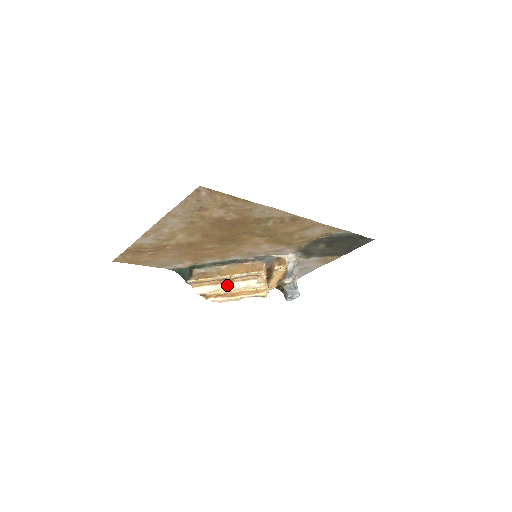
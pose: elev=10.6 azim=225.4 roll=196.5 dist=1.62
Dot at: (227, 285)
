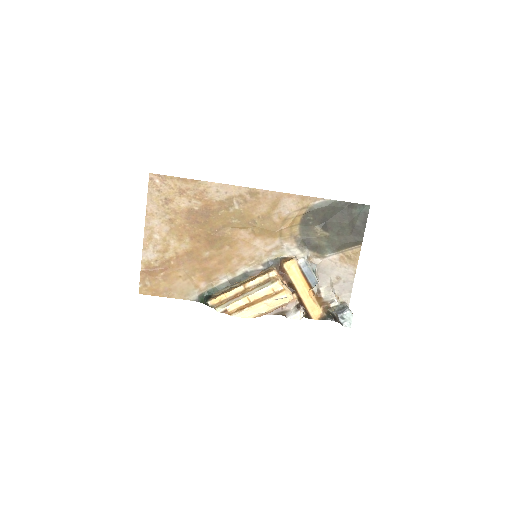
Dot at: (243, 295)
